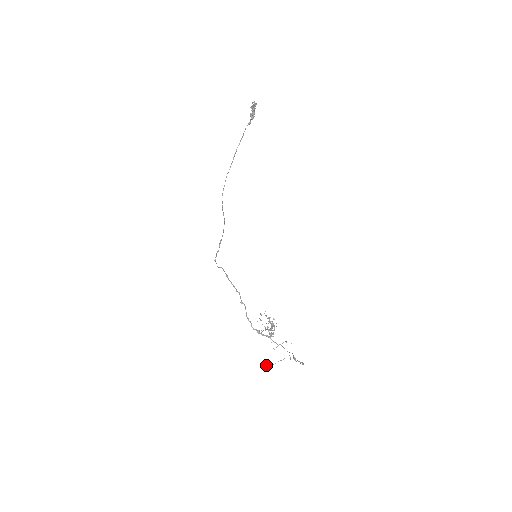
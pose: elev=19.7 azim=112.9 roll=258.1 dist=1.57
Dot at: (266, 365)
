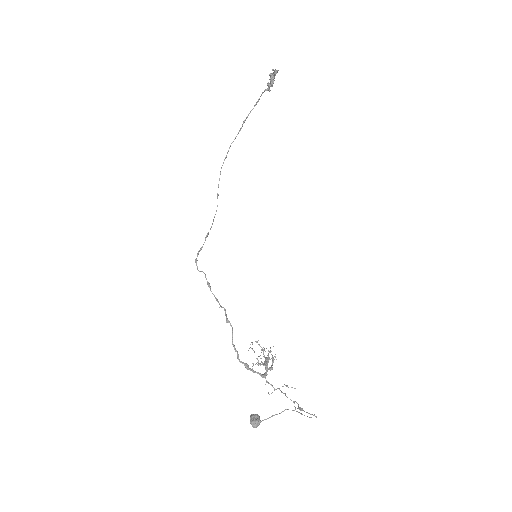
Dot at: (254, 420)
